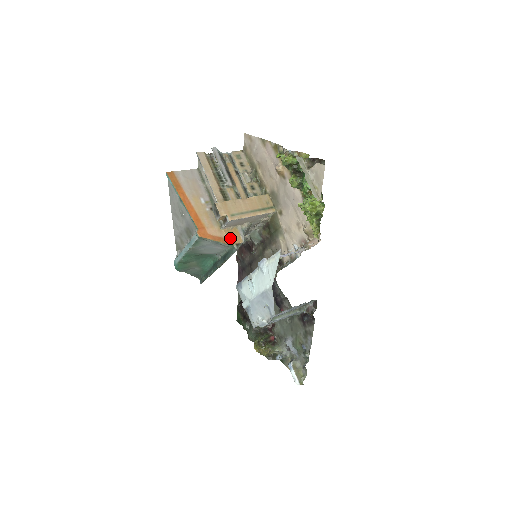
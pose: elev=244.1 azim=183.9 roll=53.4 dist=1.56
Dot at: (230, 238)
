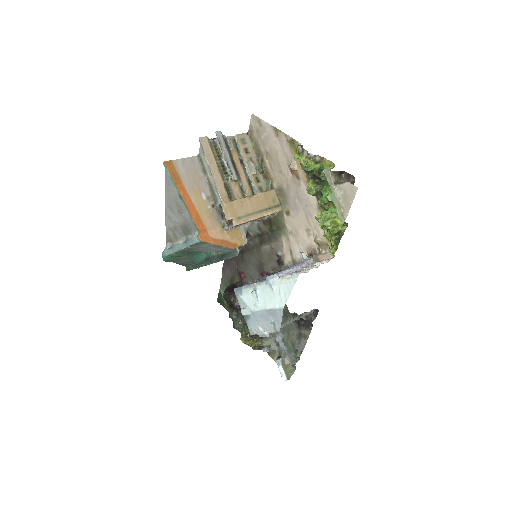
Dot at: (232, 240)
